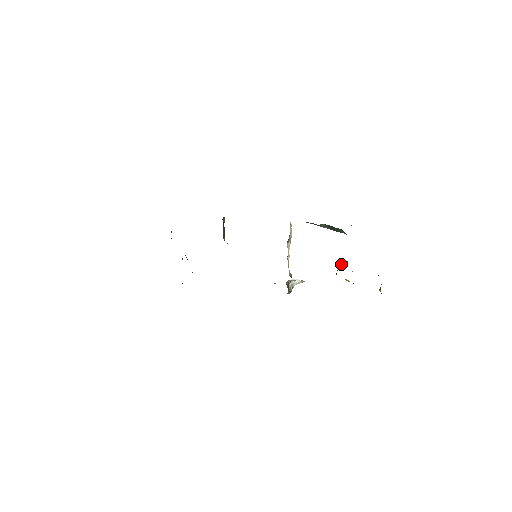
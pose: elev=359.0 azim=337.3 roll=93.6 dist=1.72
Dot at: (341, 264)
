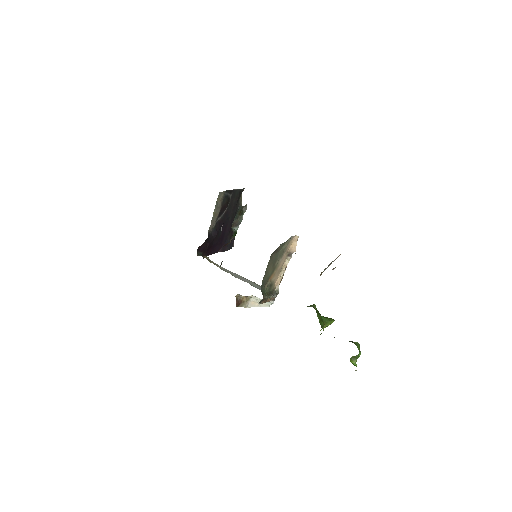
Dot at: (307, 306)
